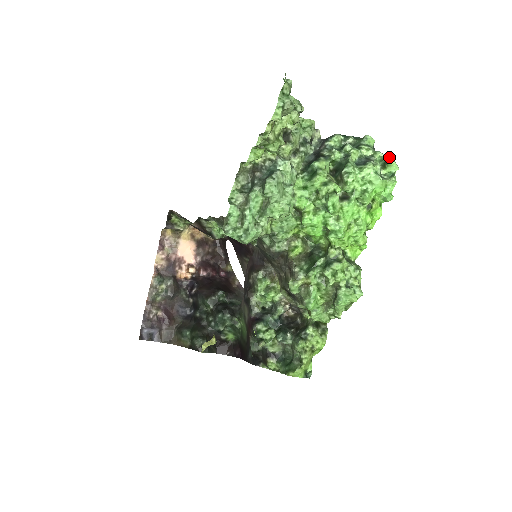
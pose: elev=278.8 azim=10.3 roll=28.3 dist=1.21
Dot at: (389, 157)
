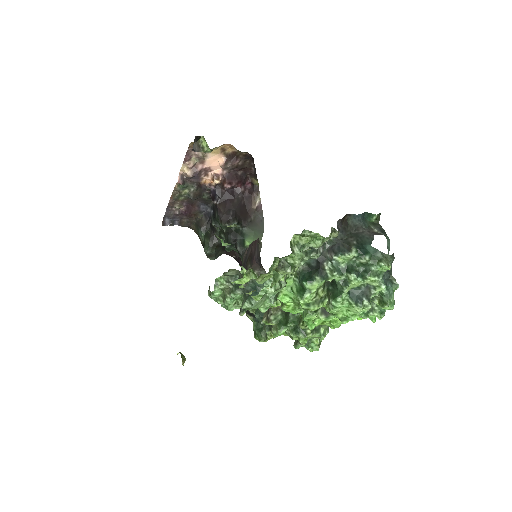
Dot at: (388, 300)
